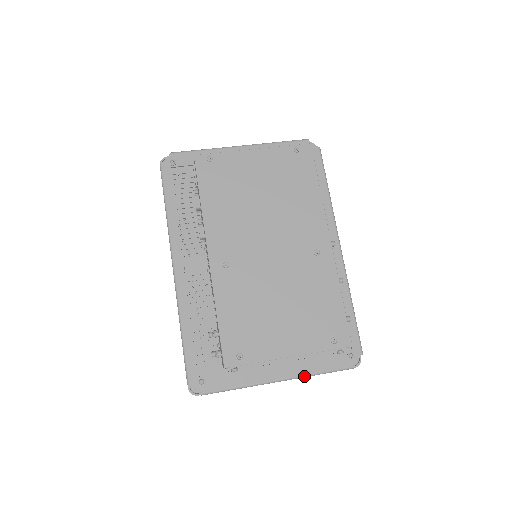
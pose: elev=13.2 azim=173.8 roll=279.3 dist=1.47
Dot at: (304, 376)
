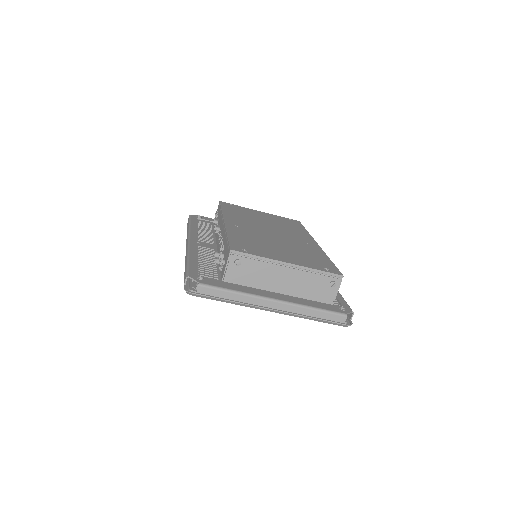
Dot at: (299, 305)
